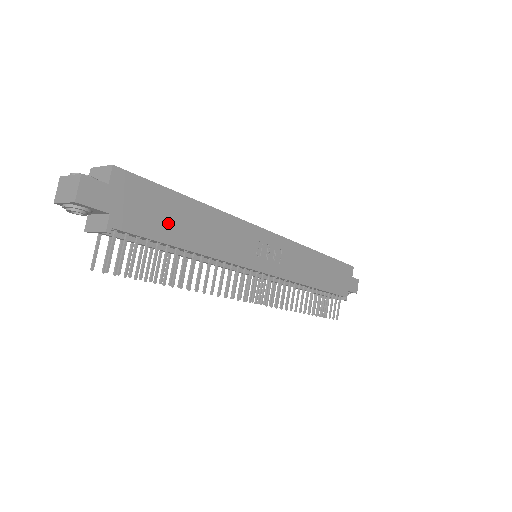
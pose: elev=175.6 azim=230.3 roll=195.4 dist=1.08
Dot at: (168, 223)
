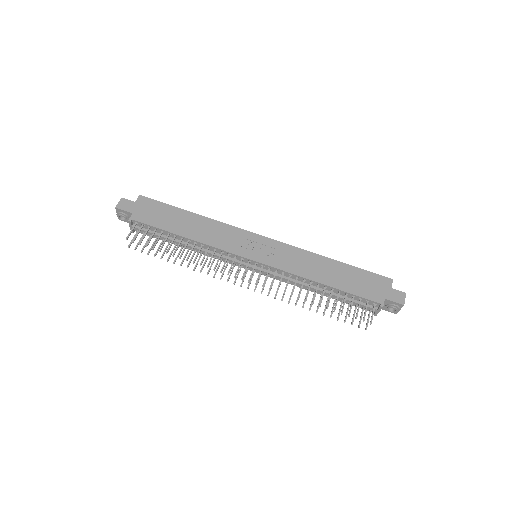
Dot at: (169, 221)
